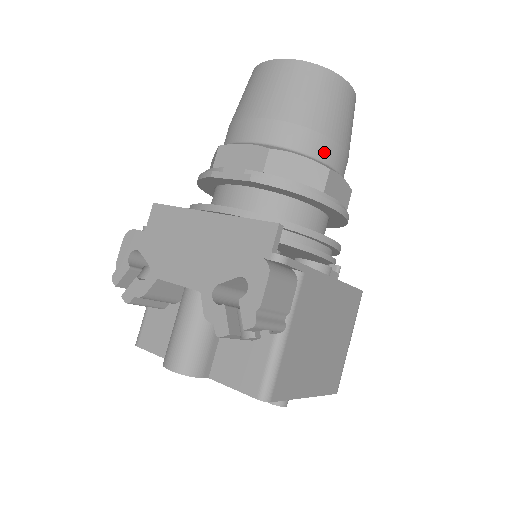
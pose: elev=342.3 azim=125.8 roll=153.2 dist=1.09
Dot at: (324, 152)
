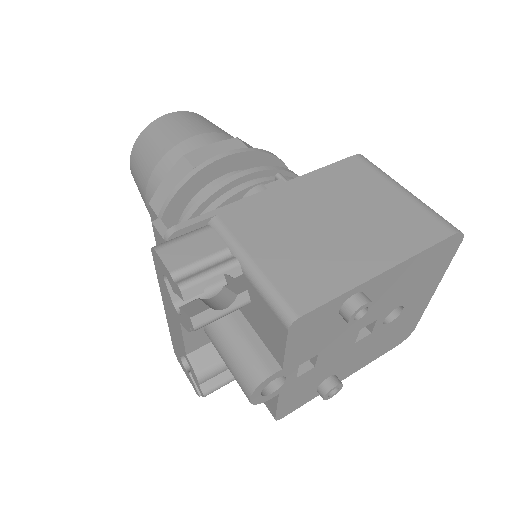
Dot at: (179, 156)
